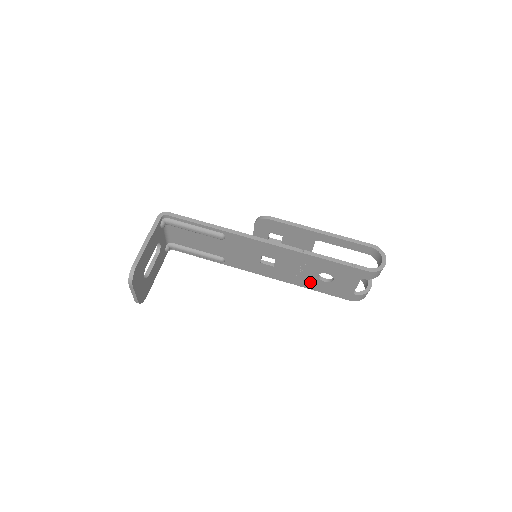
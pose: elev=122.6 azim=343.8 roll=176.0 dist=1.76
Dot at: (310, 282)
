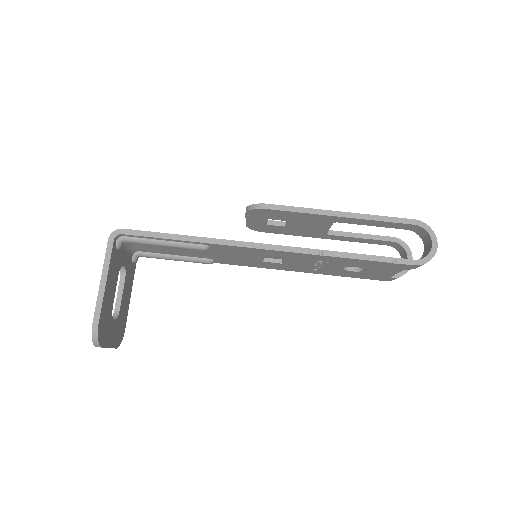
Dot at: (332, 271)
